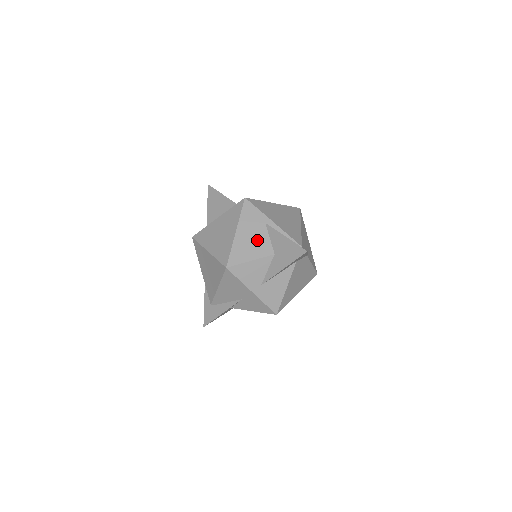
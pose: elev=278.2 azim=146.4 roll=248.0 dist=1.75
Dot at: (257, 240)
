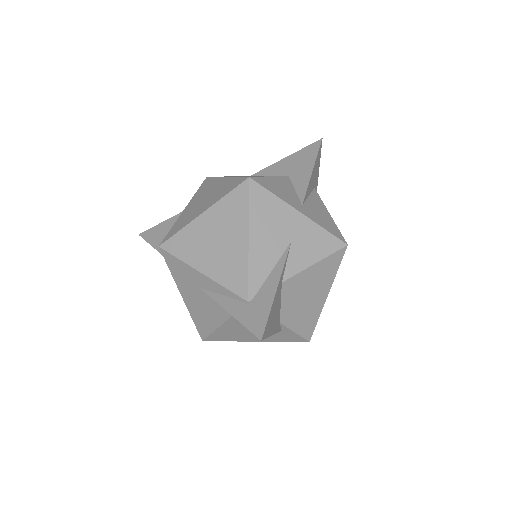
Dot at: occluded
